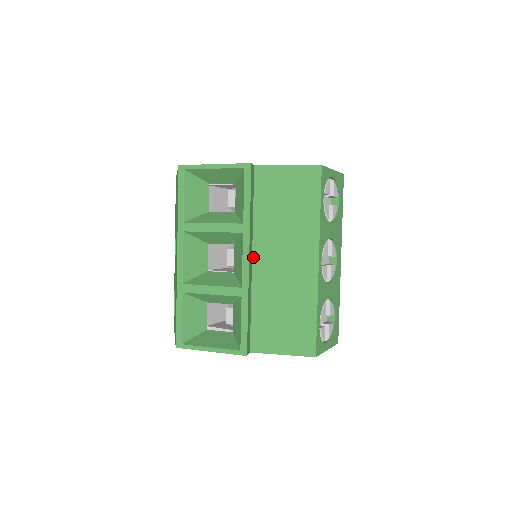
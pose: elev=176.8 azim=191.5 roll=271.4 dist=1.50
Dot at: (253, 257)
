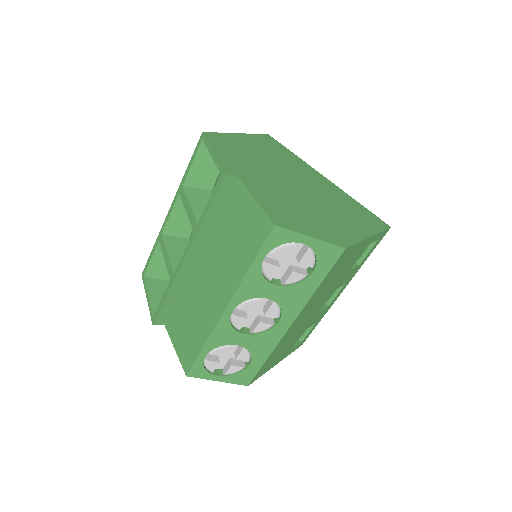
Dot at: (199, 258)
